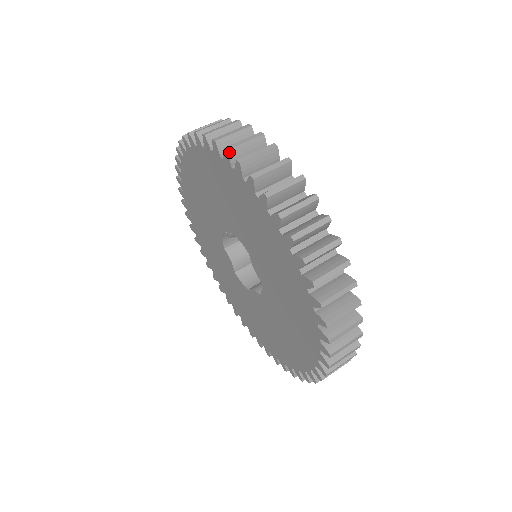
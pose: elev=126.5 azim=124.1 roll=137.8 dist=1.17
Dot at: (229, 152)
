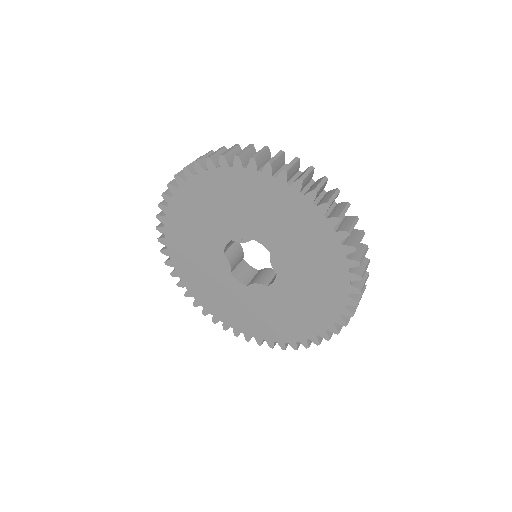
Dot at: (287, 172)
